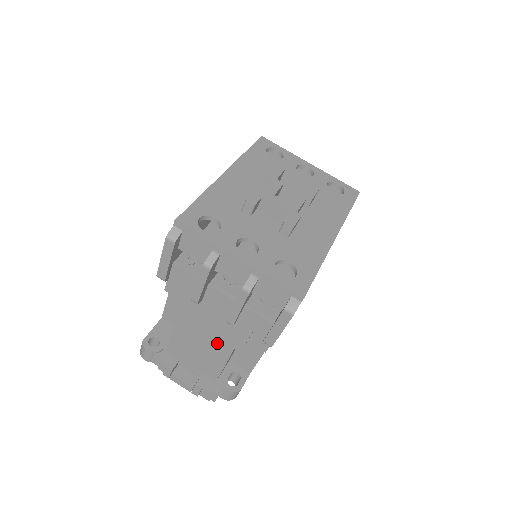
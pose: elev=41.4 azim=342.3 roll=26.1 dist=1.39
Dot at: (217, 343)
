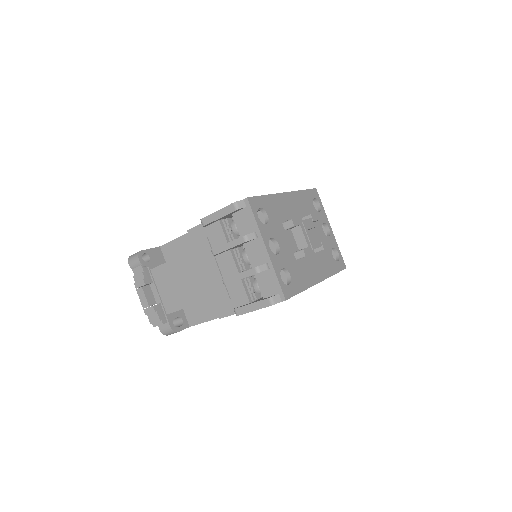
Dot at: (197, 289)
